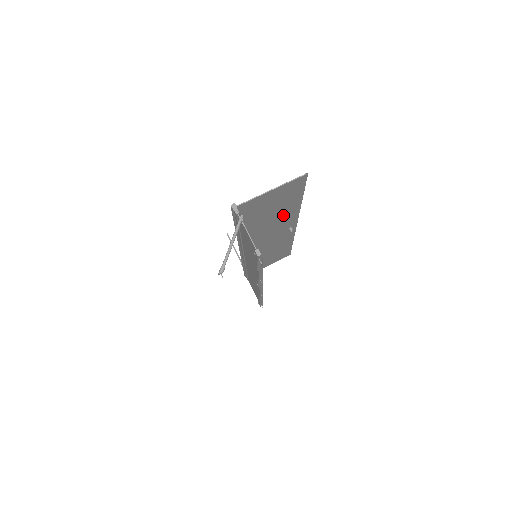
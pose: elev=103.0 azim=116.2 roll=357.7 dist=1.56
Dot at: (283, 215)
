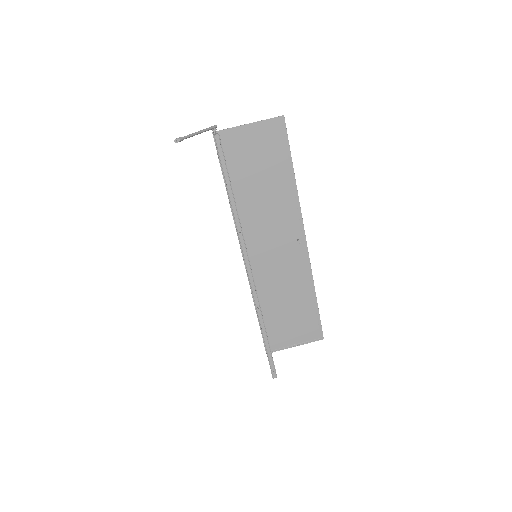
Dot at: (279, 196)
